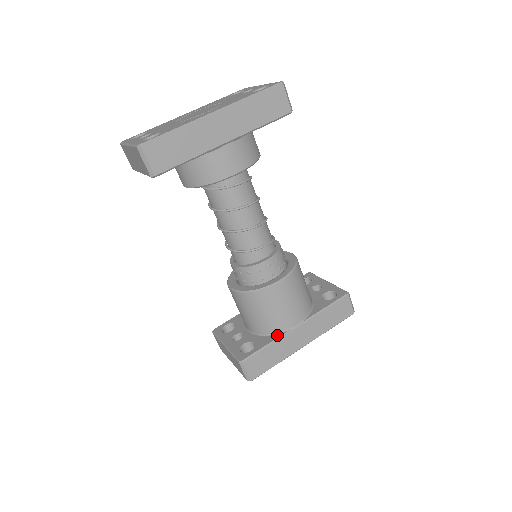
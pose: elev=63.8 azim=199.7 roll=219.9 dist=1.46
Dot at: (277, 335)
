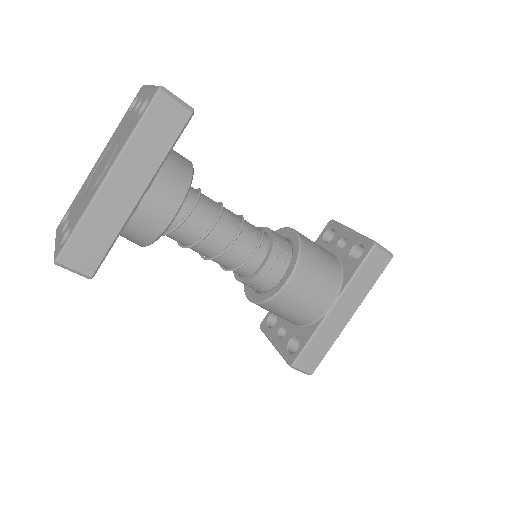
Dot at: (316, 323)
